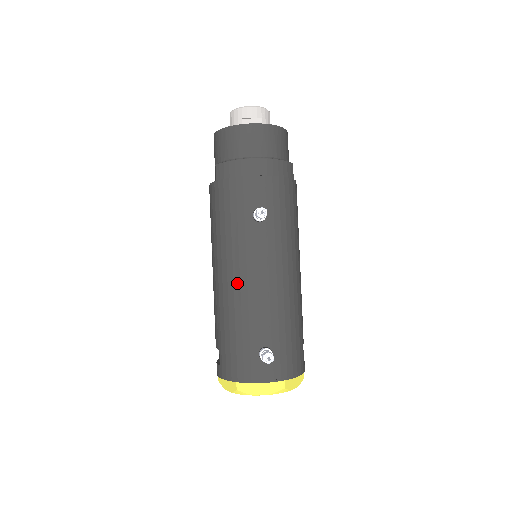
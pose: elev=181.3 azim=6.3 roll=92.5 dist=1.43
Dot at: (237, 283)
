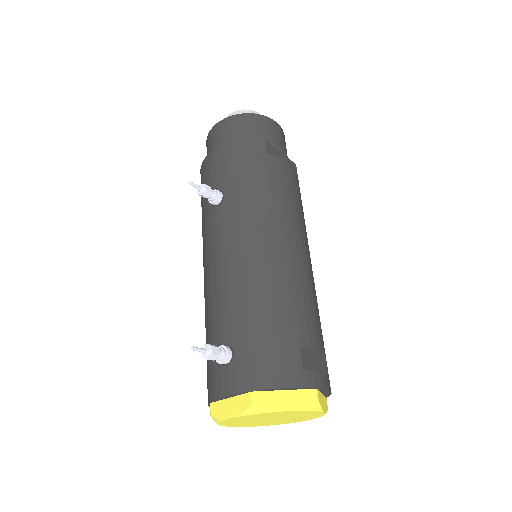
Dot at: (206, 280)
